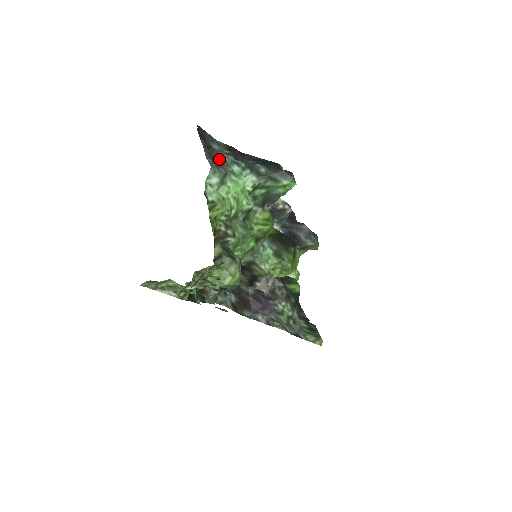
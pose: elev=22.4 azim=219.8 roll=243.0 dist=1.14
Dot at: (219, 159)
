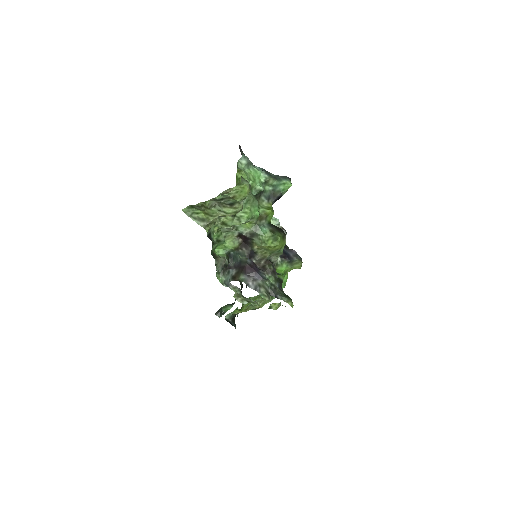
Dot at: occluded
